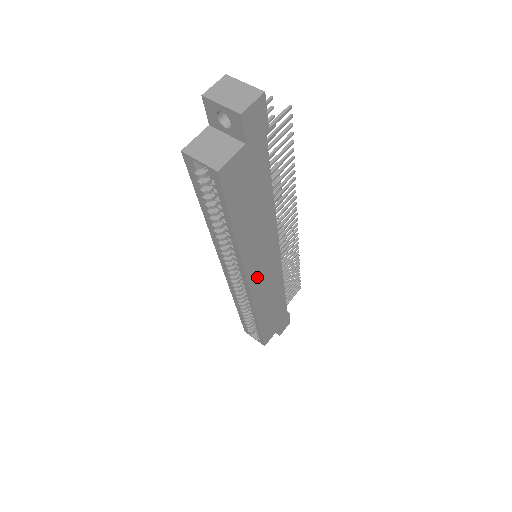
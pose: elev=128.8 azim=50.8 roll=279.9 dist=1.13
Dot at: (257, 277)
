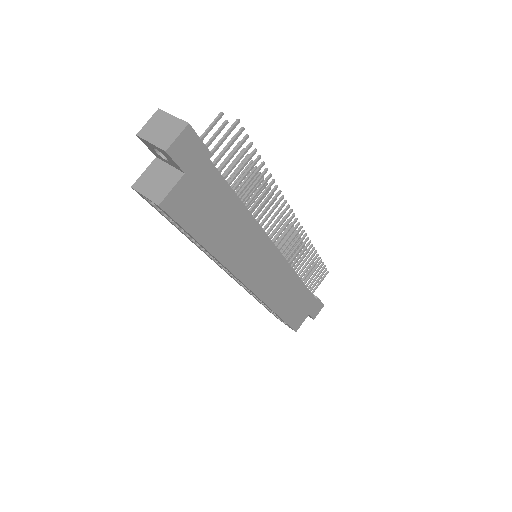
Dot at: (256, 278)
